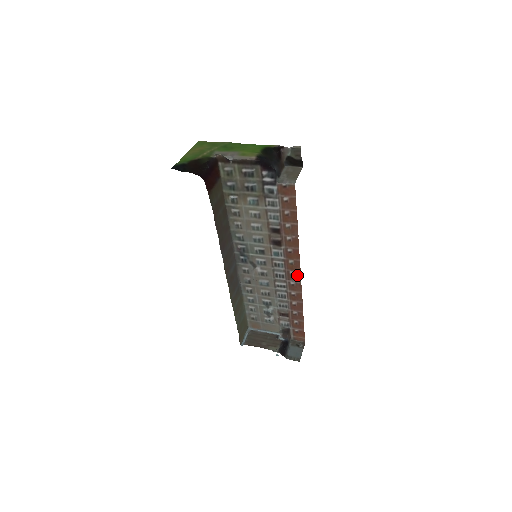
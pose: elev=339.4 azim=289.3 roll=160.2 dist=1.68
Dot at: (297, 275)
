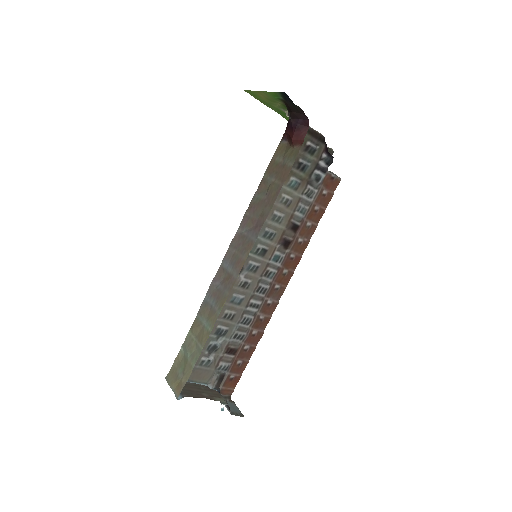
Dot at: (280, 291)
